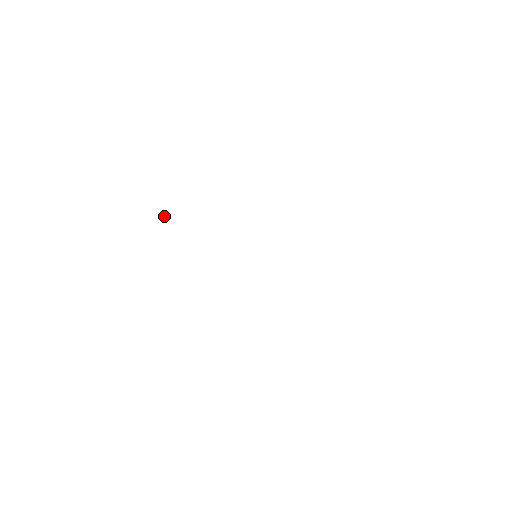
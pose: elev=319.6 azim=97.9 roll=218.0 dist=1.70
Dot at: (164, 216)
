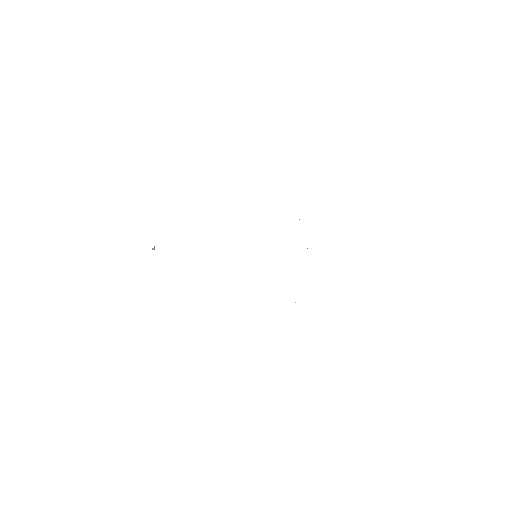
Dot at: (154, 246)
